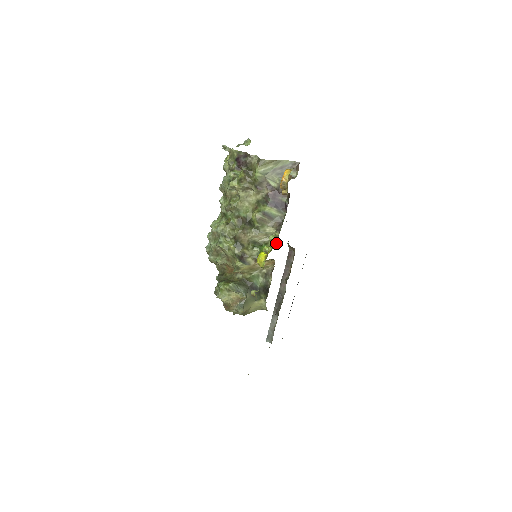
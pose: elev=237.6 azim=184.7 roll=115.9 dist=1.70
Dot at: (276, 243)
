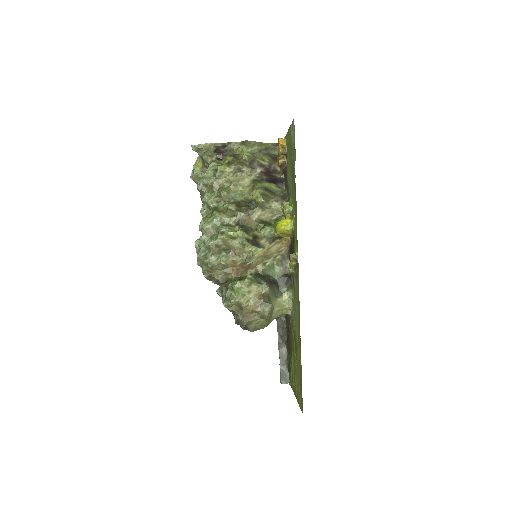
Dot at: occluded
